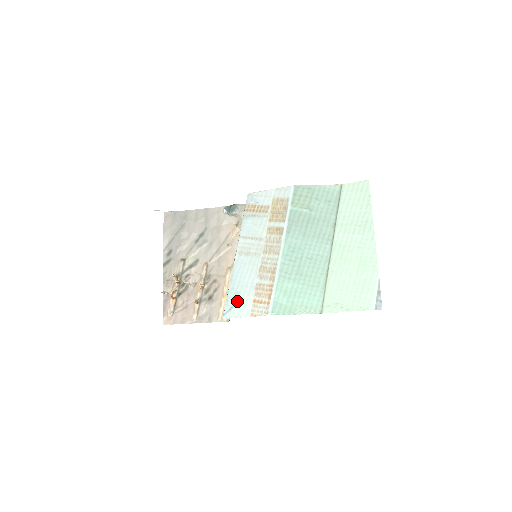
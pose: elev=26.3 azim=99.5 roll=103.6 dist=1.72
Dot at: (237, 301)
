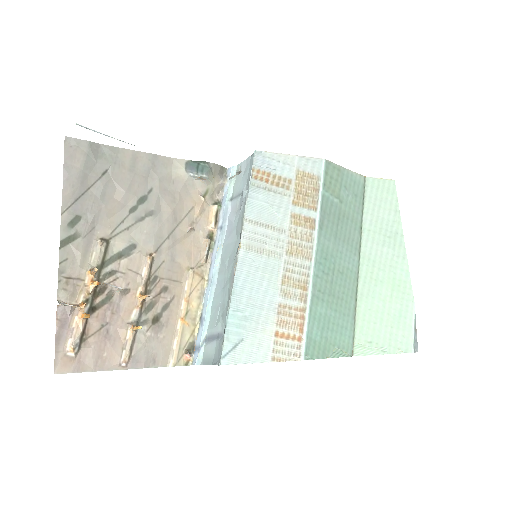
Dot at: (246, 333)
